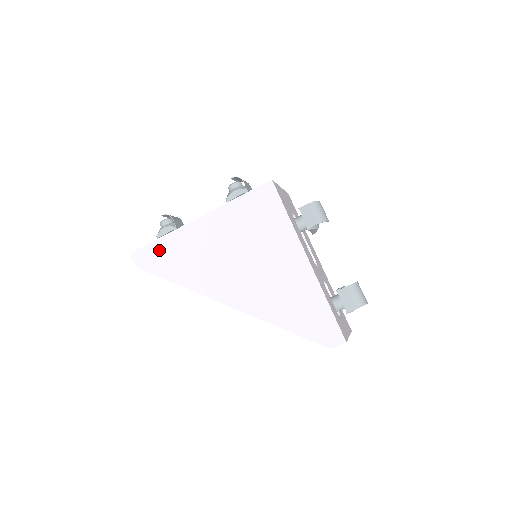
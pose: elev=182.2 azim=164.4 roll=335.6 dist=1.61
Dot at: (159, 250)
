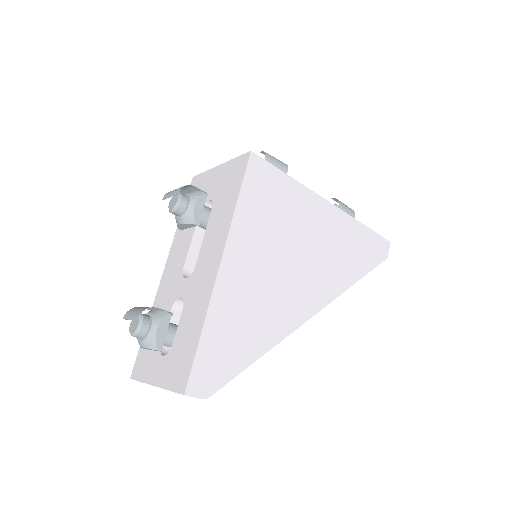
Dot at: (214, 347)
